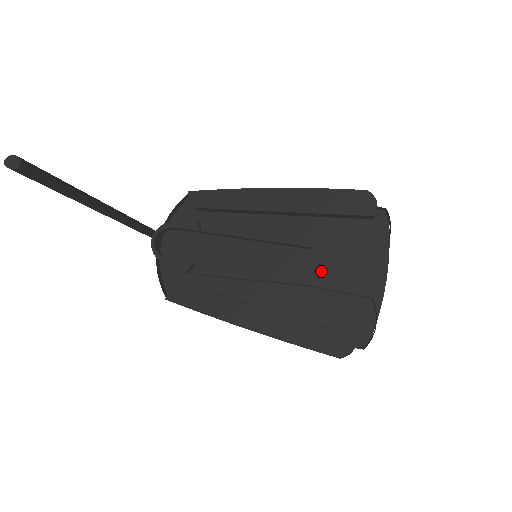
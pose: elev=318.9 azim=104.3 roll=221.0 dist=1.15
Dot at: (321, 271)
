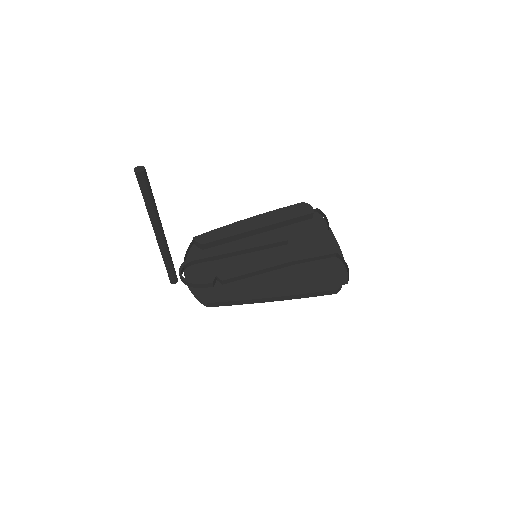
Dot at: (299, 253)
